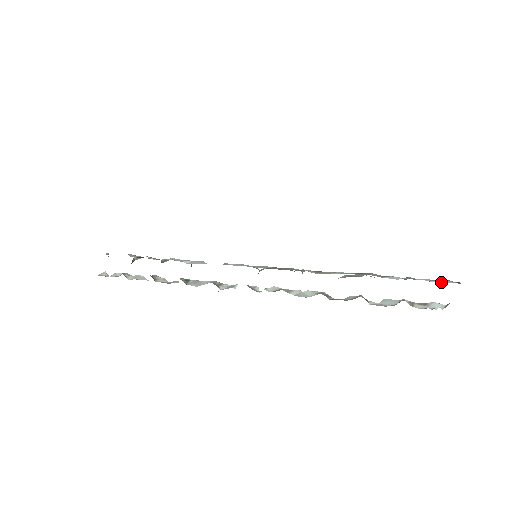
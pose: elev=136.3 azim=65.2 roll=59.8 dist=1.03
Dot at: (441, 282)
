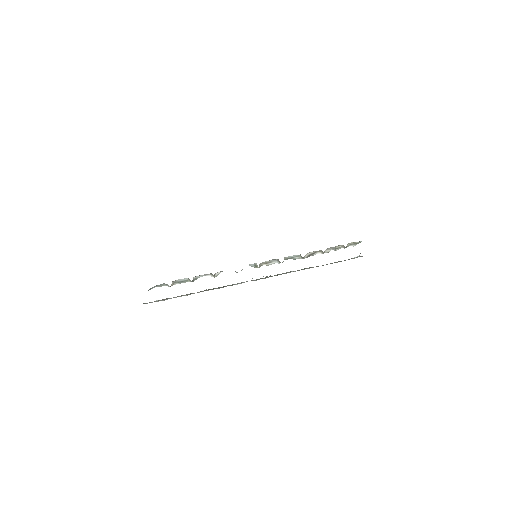
Dot at: (354, 242)
